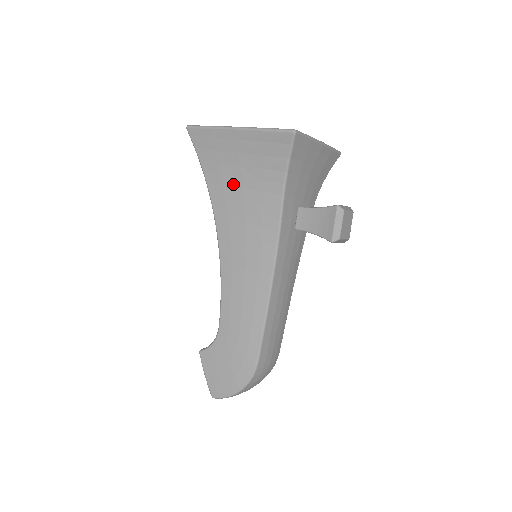
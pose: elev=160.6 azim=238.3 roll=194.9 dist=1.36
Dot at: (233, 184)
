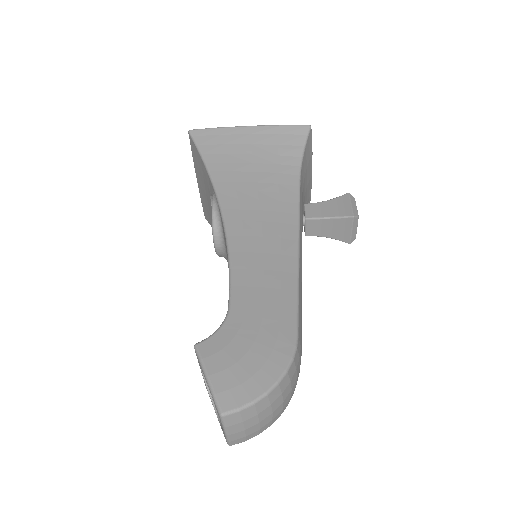
Dot at: (243, 169)
